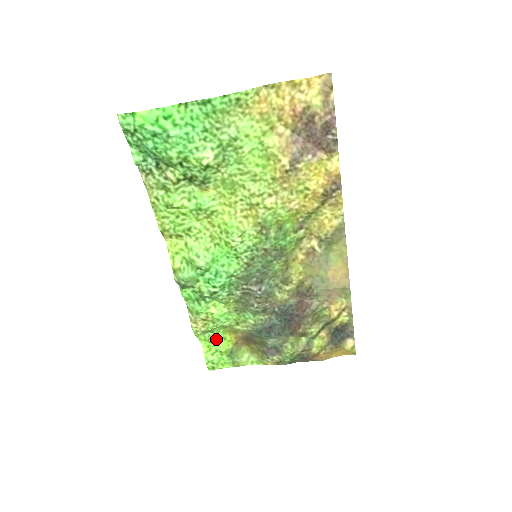
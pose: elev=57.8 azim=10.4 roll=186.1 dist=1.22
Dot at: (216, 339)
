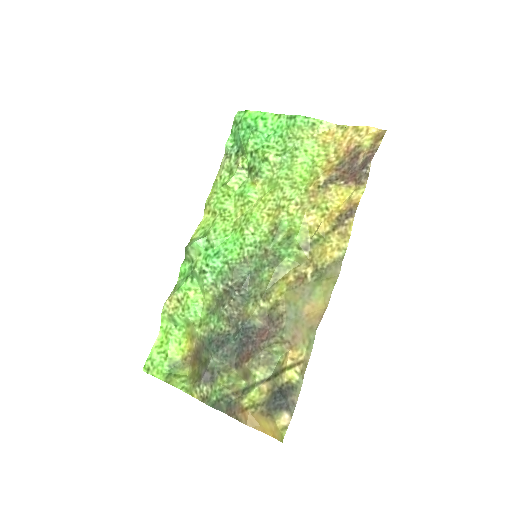
Dot at: (173, 337)
